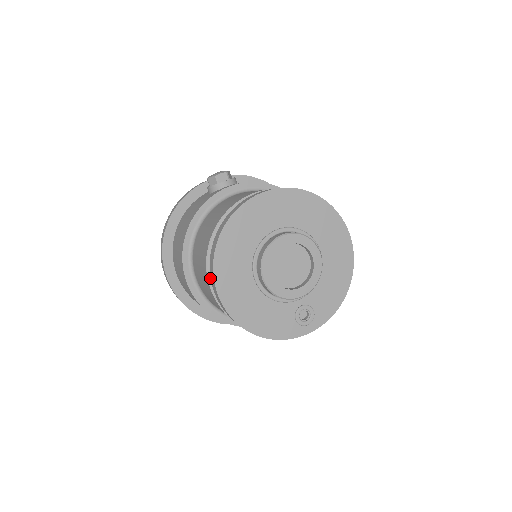
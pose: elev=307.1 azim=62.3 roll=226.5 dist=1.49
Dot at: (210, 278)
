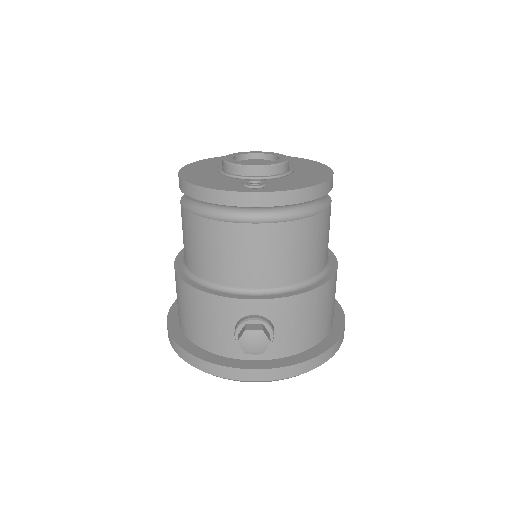
Dot at: occluded
